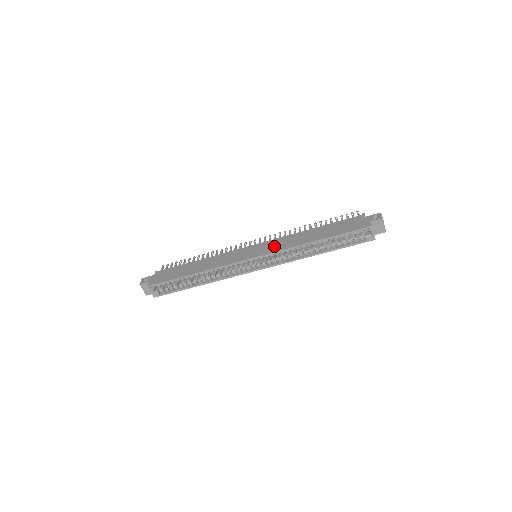
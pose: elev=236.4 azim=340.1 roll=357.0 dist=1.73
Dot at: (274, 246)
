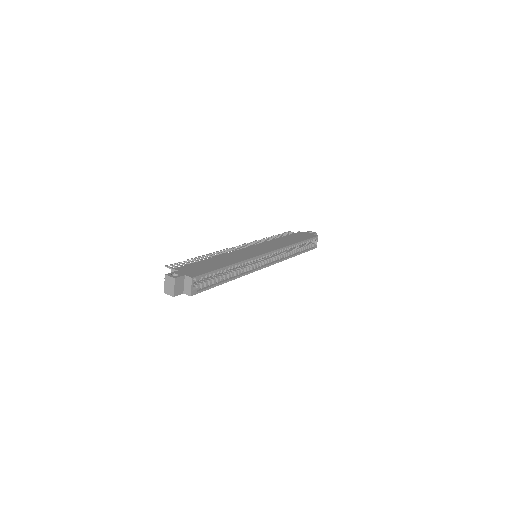
Dot at: (272, 246)
